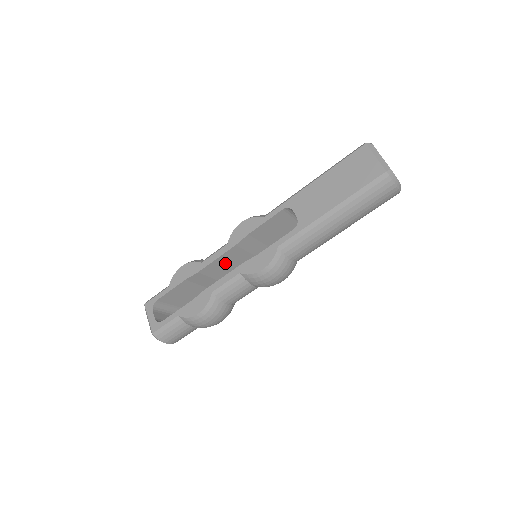
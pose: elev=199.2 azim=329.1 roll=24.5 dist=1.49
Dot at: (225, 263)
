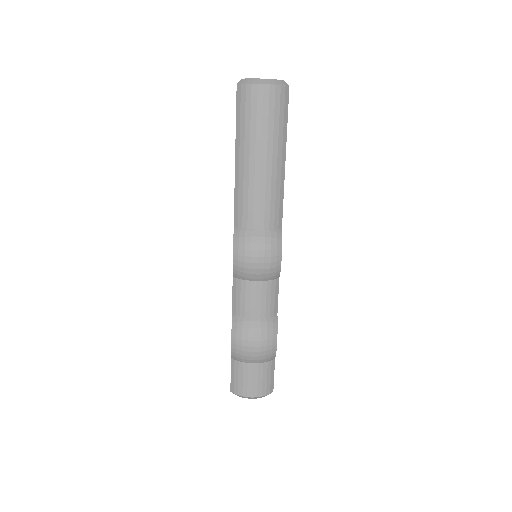
Dot at: occluded
